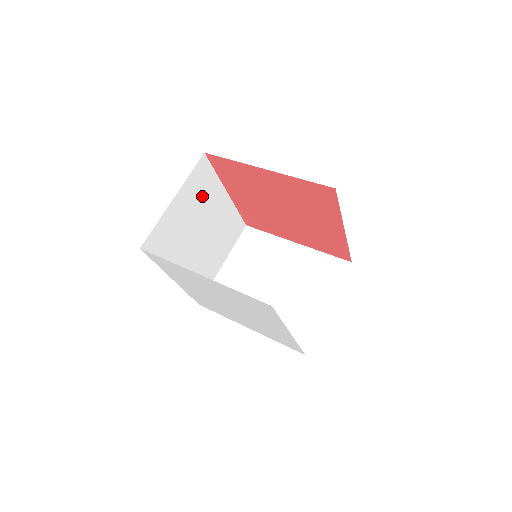
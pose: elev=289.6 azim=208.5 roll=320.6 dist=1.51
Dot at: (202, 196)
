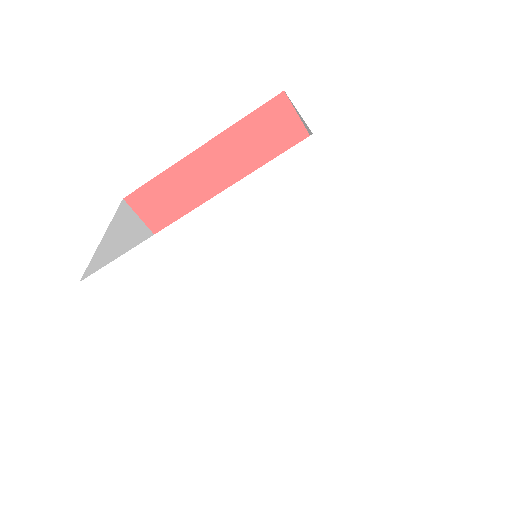
Dot at: occluded
